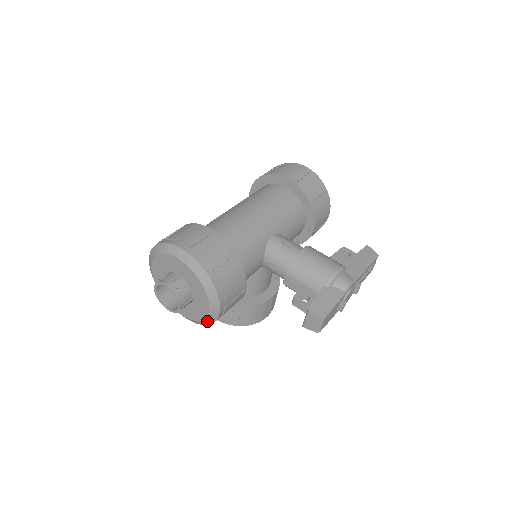
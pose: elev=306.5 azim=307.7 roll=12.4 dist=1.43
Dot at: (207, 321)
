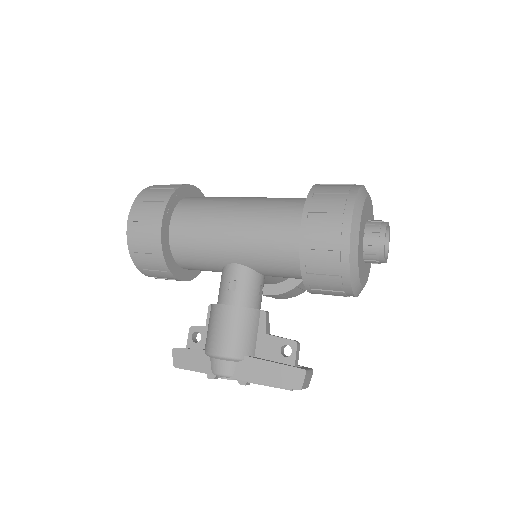
Dot at: occluded
